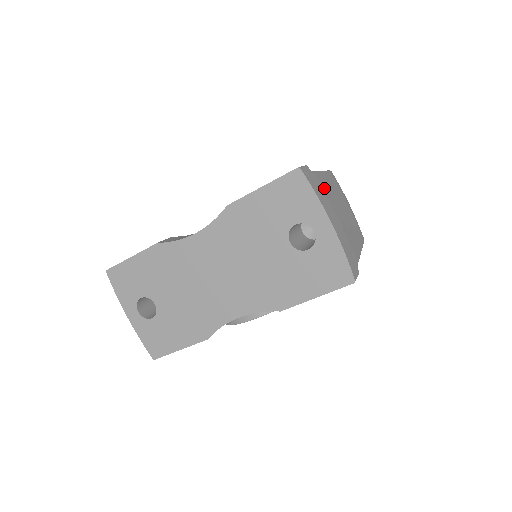
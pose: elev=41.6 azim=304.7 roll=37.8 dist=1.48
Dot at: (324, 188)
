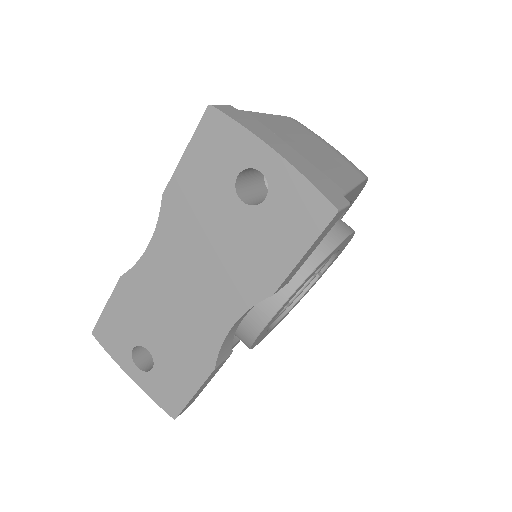
Dot at: (264, 123)
